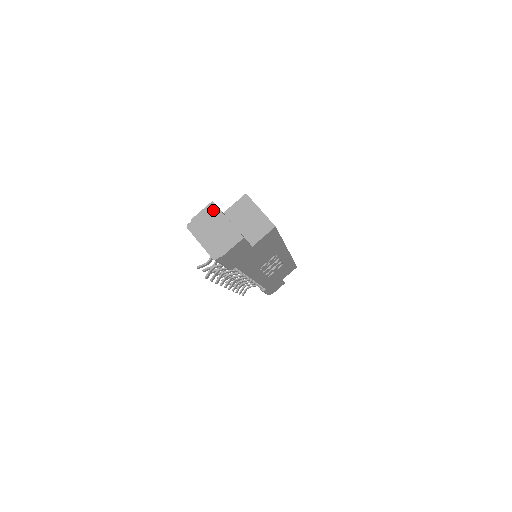
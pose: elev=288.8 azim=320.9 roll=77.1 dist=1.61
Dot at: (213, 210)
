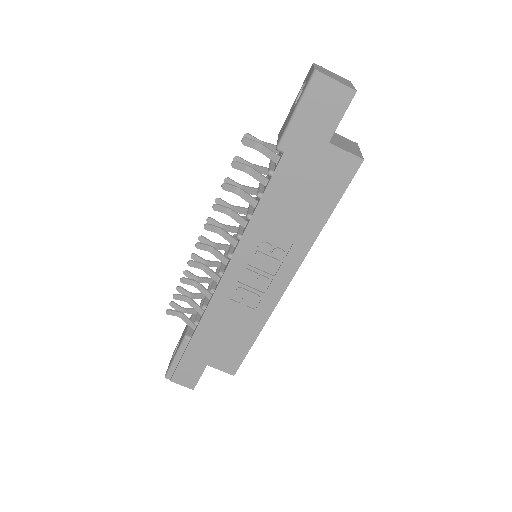
Dot at: (346, 80)
